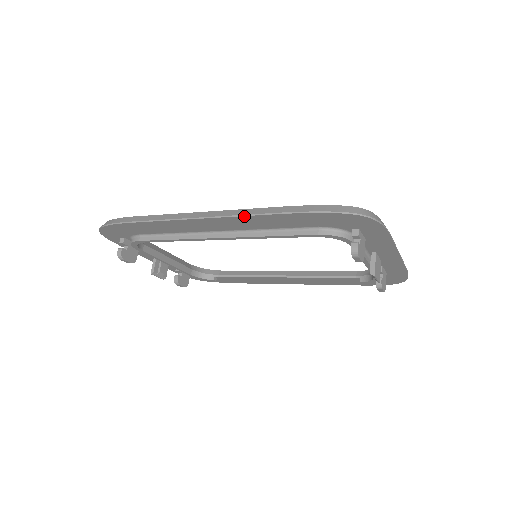
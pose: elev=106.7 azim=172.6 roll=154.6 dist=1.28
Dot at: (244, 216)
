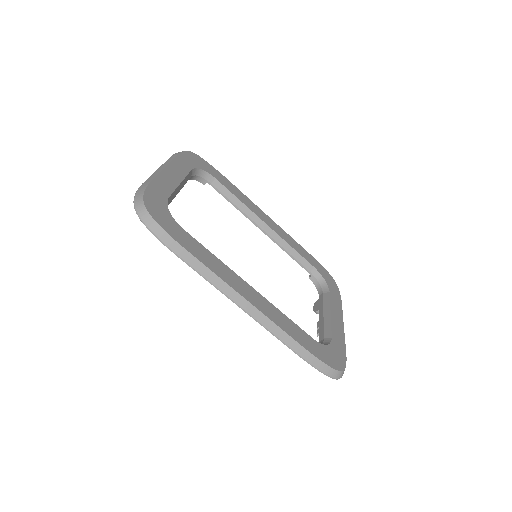
Dot at: (272, 334)
